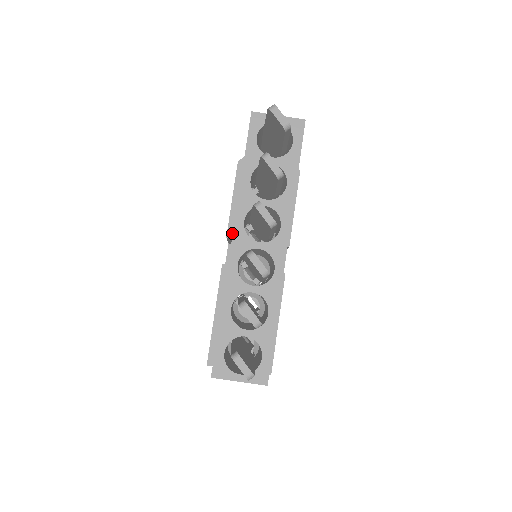
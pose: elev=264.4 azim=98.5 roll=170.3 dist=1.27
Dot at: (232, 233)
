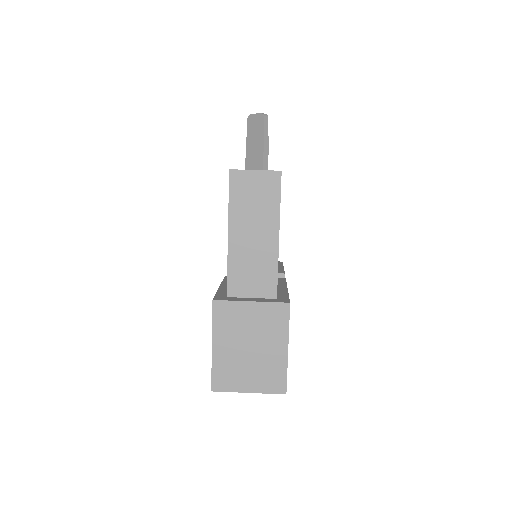
Dot at: occluded
